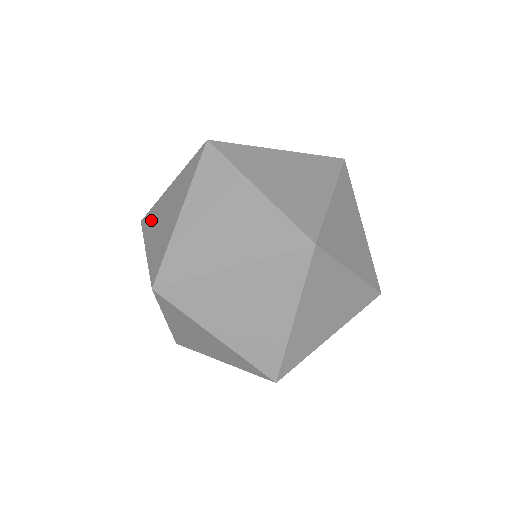
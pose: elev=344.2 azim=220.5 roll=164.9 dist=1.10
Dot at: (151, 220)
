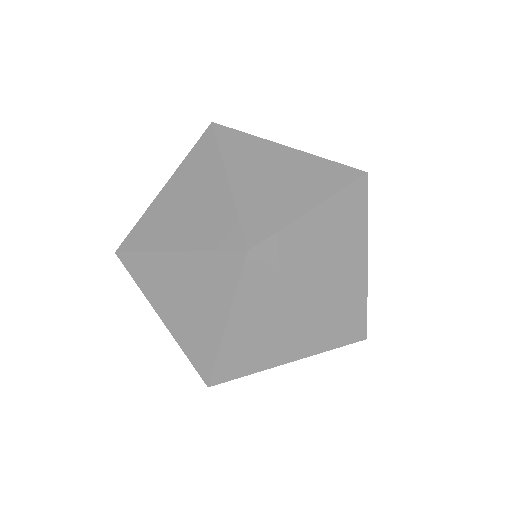
Dot at: occluded
